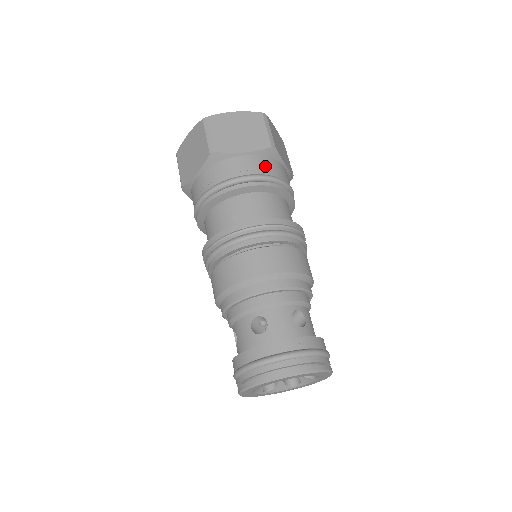
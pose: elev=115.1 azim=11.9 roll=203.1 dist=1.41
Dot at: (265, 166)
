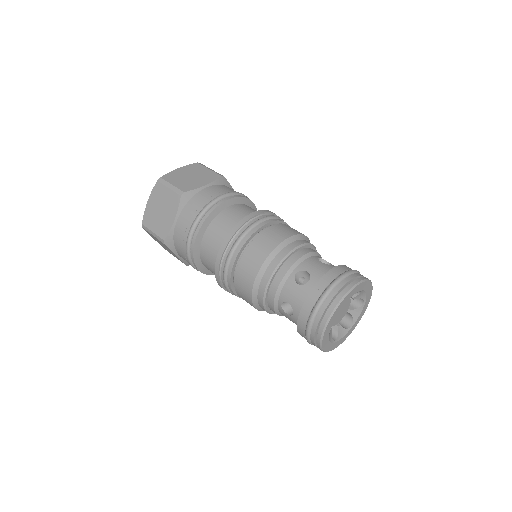
Dot at: (225, 189)
